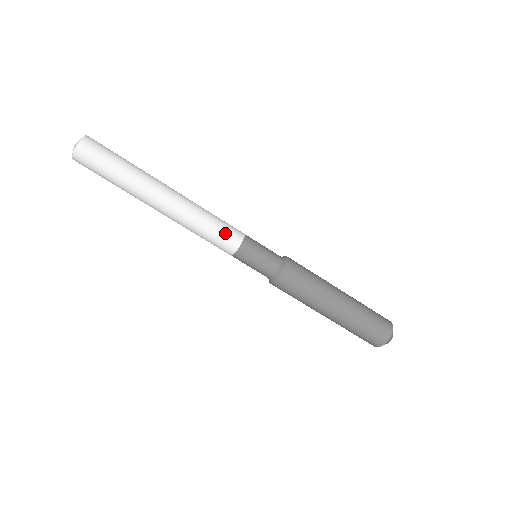
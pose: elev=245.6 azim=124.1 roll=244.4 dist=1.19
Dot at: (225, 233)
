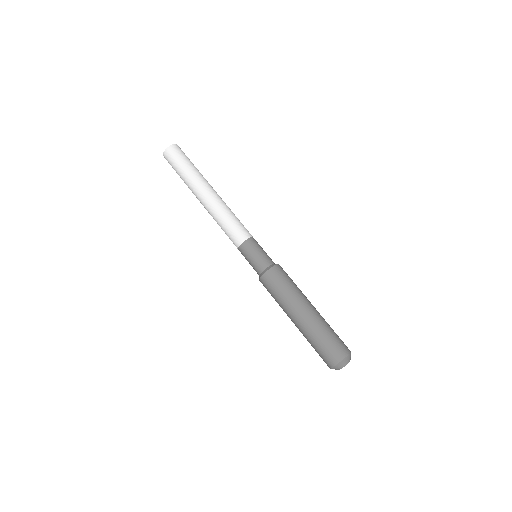
Dot at: (234, 231)
